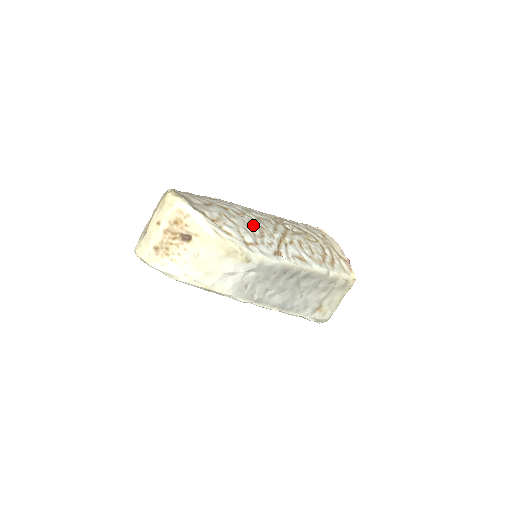
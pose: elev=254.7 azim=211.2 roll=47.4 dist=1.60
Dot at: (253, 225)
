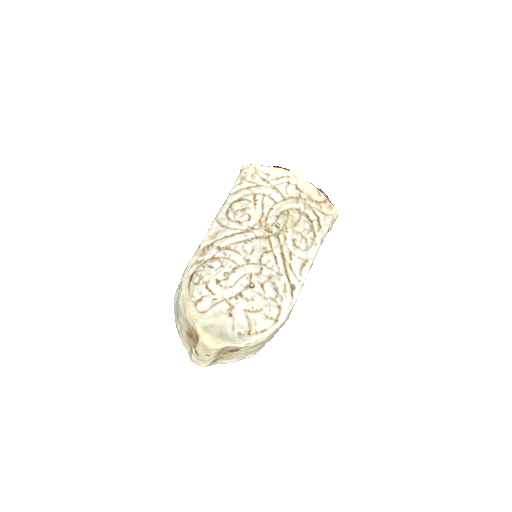
Dot at: (266, 288)
